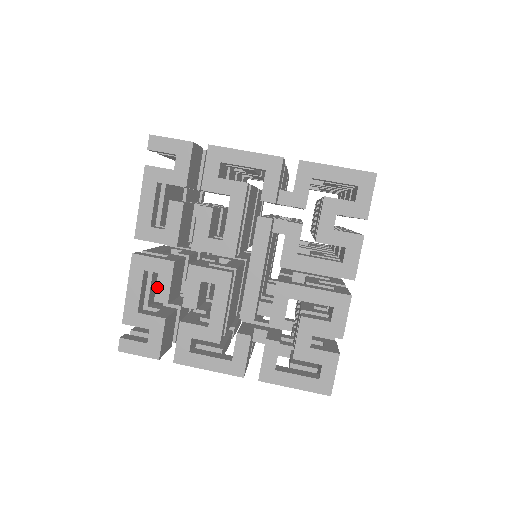
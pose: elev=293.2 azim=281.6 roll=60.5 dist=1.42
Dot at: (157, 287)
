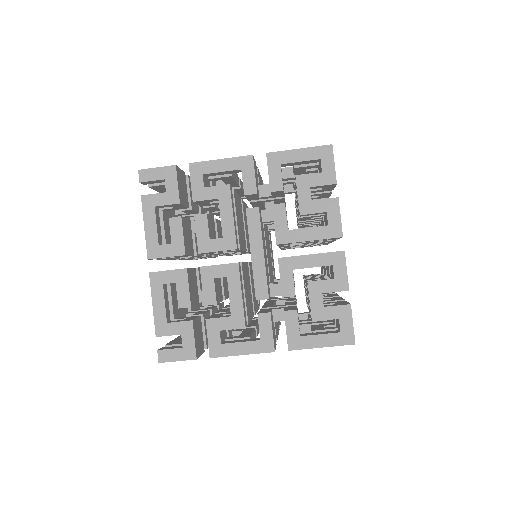
Dot at: occluded
